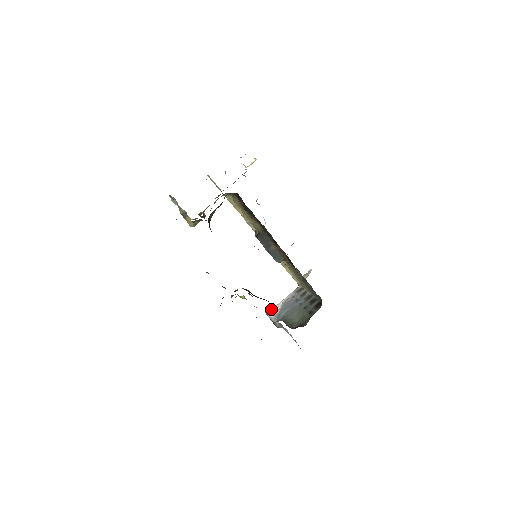
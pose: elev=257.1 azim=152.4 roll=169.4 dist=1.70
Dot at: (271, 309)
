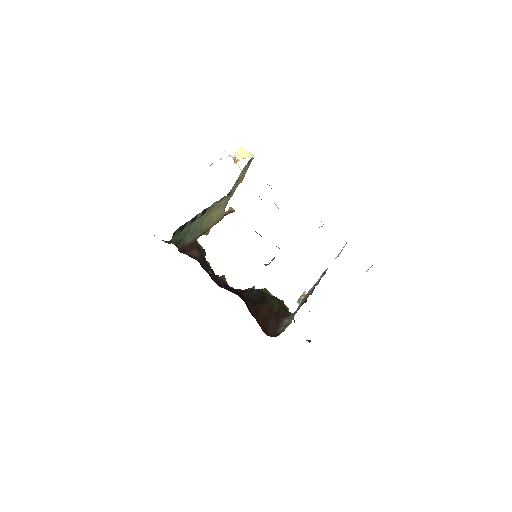
Dot at: occluded
